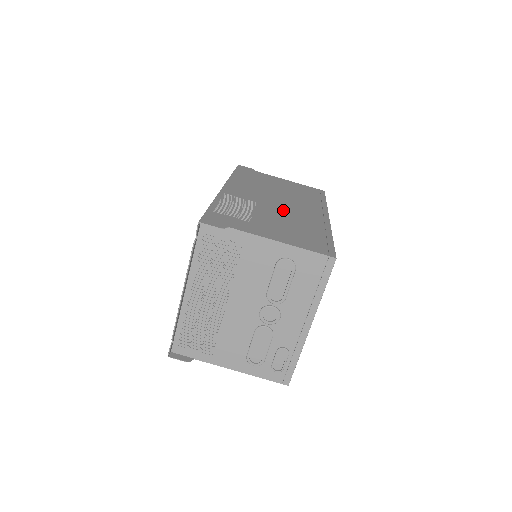
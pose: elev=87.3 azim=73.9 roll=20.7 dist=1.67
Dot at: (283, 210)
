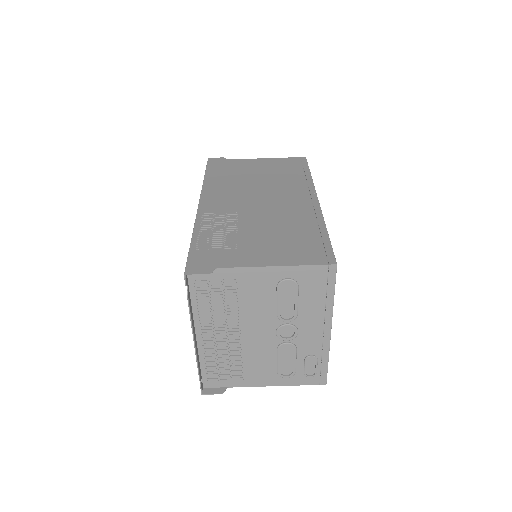
Dot at: (268, 211)
